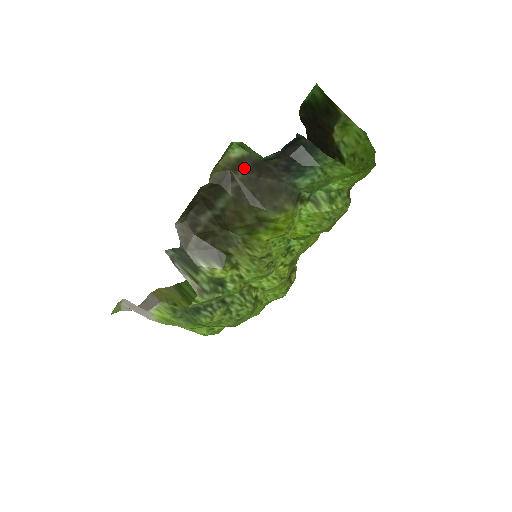
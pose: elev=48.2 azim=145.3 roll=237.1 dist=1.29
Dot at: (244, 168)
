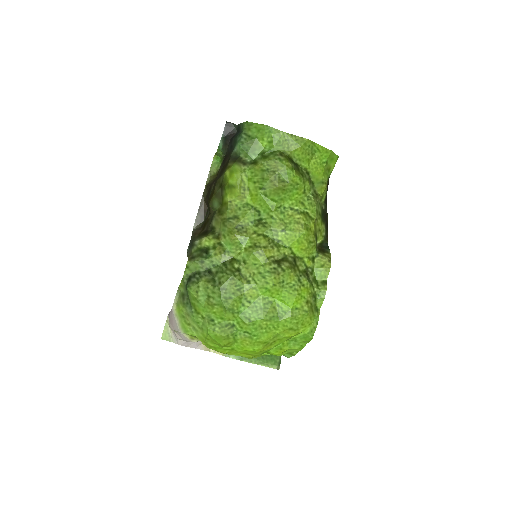
Dot at: (220, 169)
